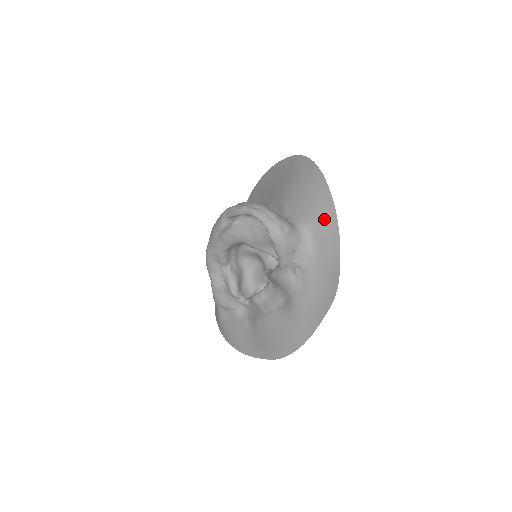
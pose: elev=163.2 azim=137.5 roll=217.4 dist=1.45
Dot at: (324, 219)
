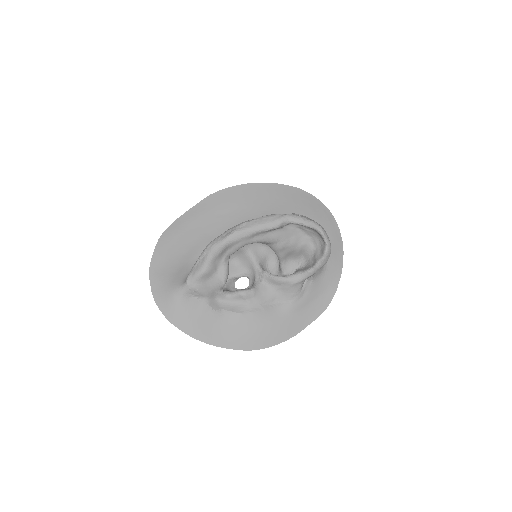
Dot at: (336, 251)
